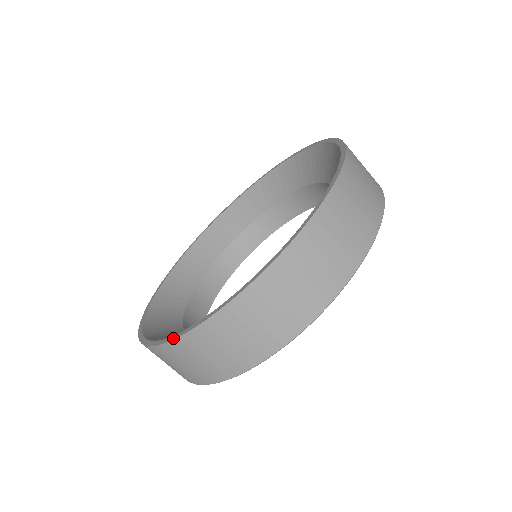
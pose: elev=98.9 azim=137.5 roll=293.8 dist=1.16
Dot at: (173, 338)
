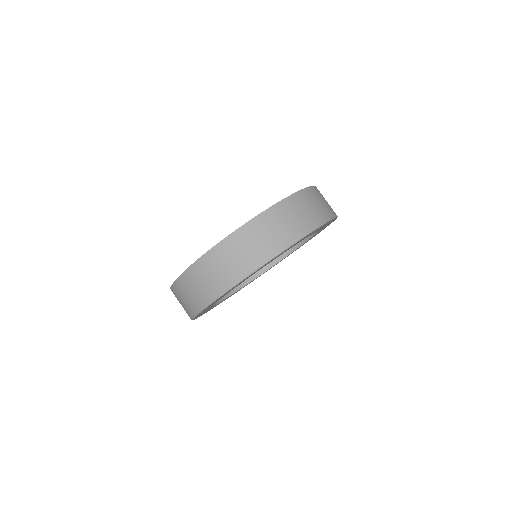
Dot at: (174, 281)
